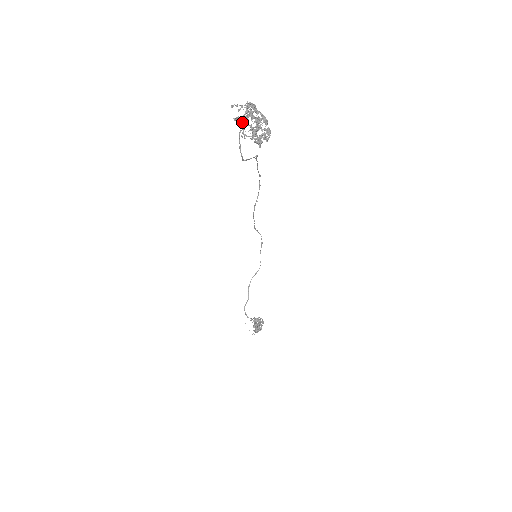
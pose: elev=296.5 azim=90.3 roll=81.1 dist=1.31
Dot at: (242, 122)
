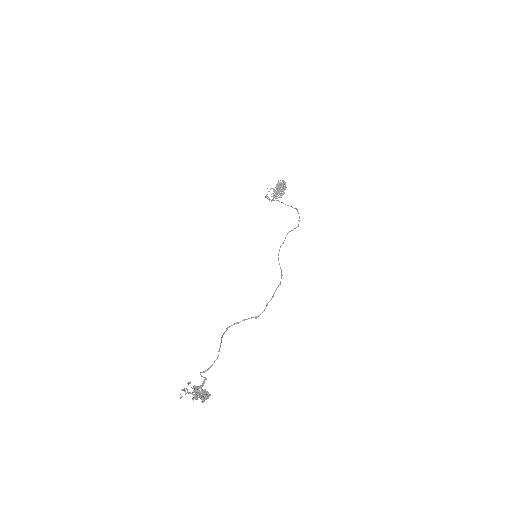
Dot at: (187, 392)
